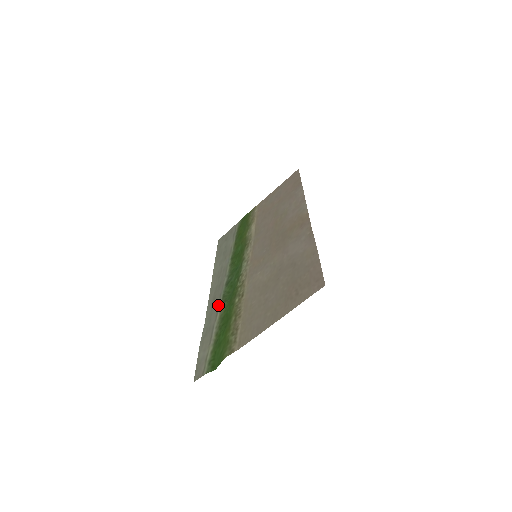
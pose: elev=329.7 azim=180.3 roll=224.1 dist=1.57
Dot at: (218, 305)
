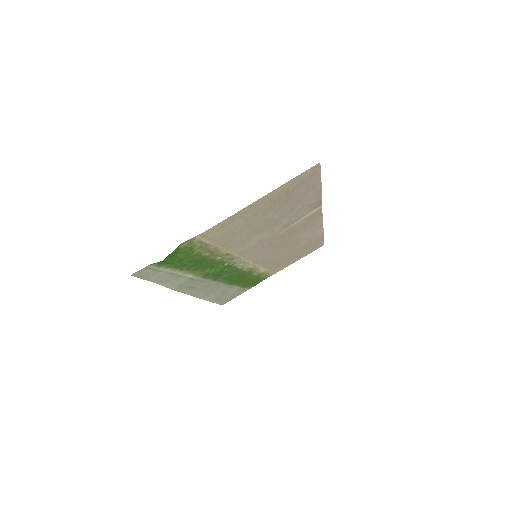
Dot at: (196, 280)
